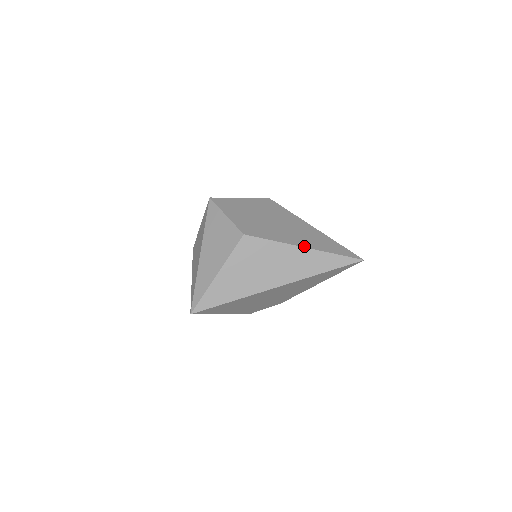
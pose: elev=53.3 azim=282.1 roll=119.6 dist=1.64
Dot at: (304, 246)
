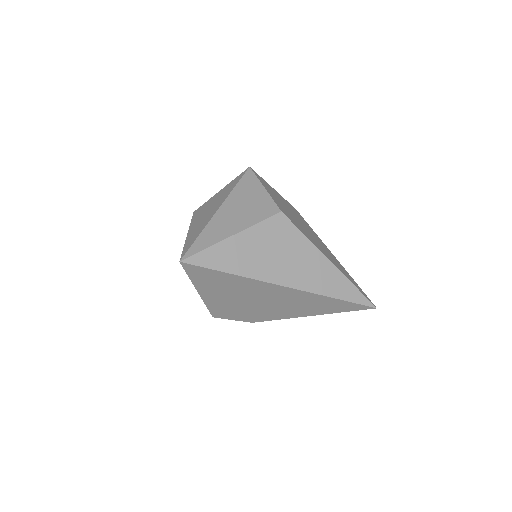
Dot at: (330, 260)
